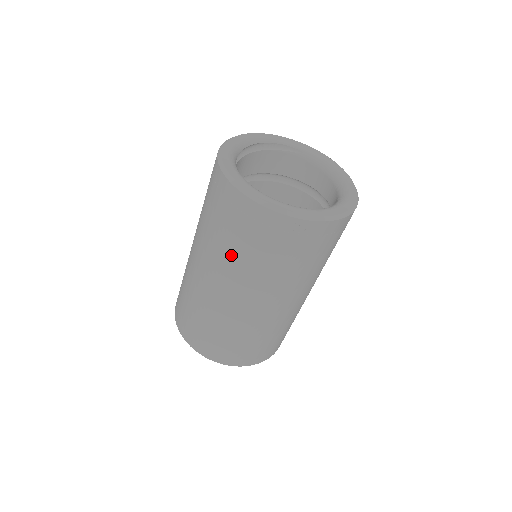
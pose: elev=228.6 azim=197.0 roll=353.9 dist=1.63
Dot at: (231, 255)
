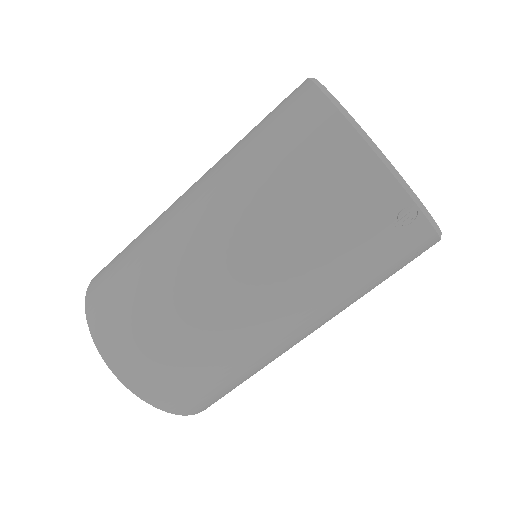
Dot at: (276, 219)
